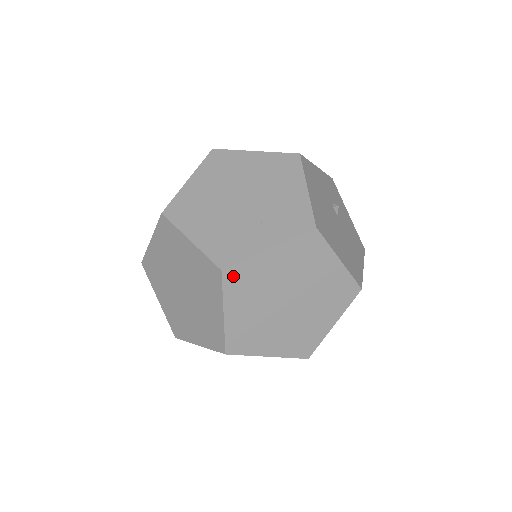
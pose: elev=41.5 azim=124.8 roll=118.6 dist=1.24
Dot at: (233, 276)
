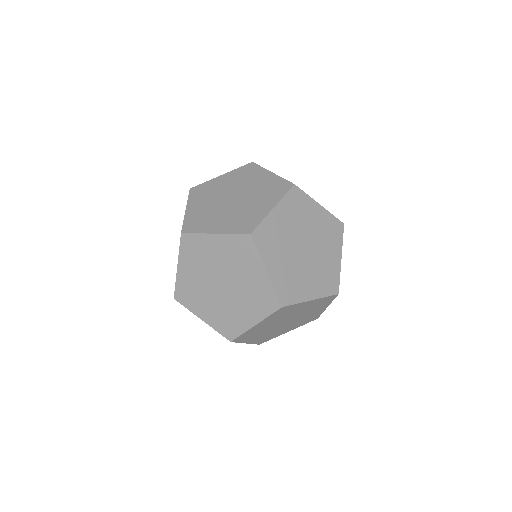
Dot at: (260, 236)
